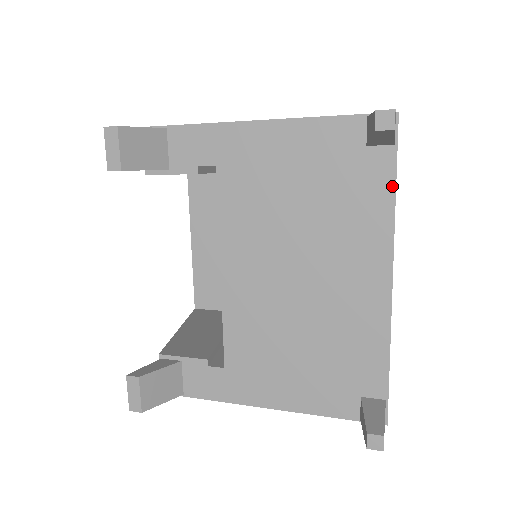
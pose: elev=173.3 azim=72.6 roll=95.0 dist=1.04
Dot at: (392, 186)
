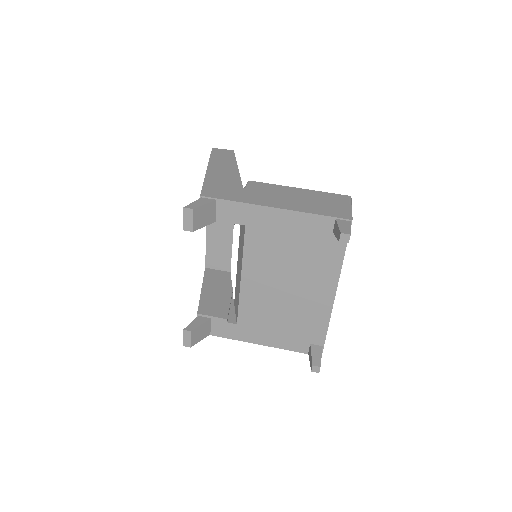
Dot at: (343, 253)
